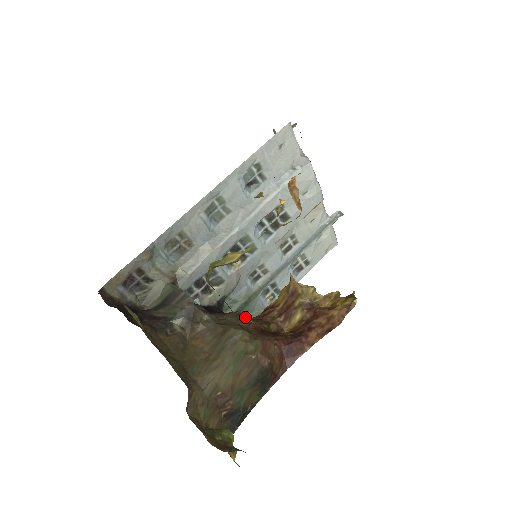
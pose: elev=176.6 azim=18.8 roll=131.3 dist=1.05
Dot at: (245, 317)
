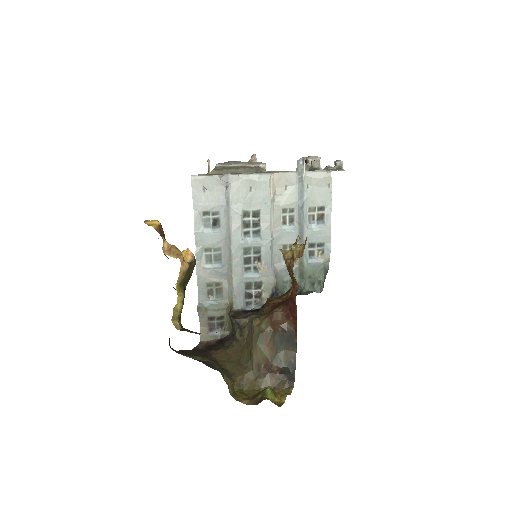
Dot at: (268, 302)
